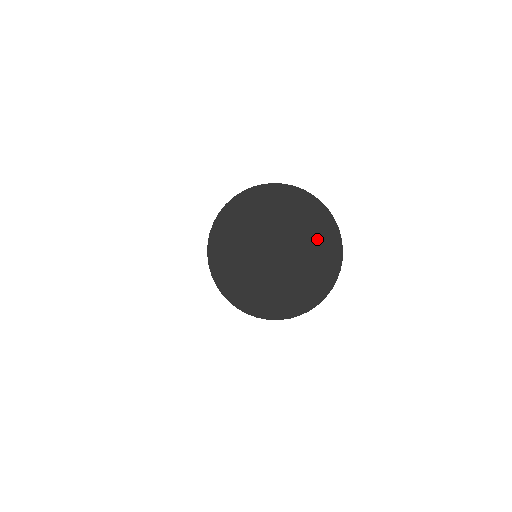
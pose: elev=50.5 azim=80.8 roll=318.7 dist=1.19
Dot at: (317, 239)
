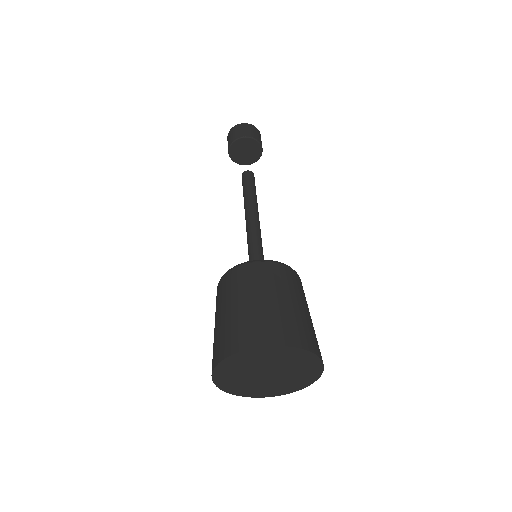
Dot at: (281, 357)
